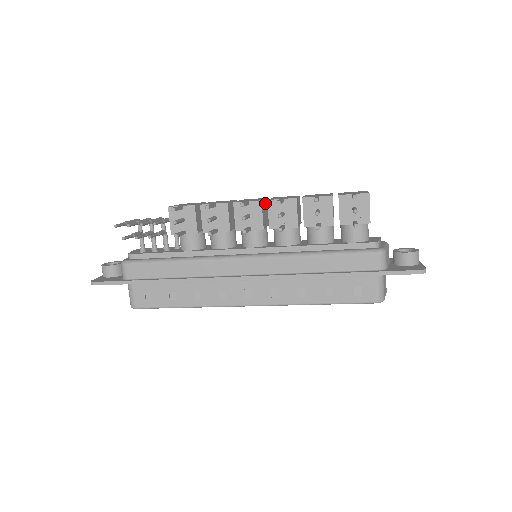
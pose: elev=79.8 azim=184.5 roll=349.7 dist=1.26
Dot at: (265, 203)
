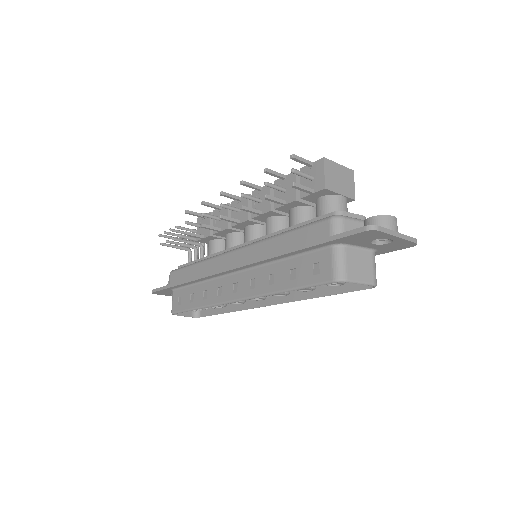
Dot at: occluded
